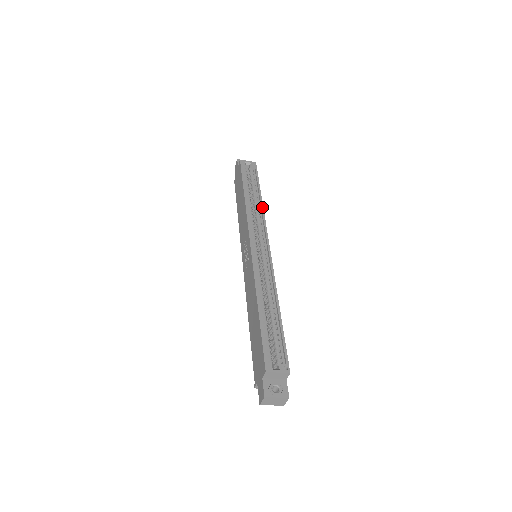
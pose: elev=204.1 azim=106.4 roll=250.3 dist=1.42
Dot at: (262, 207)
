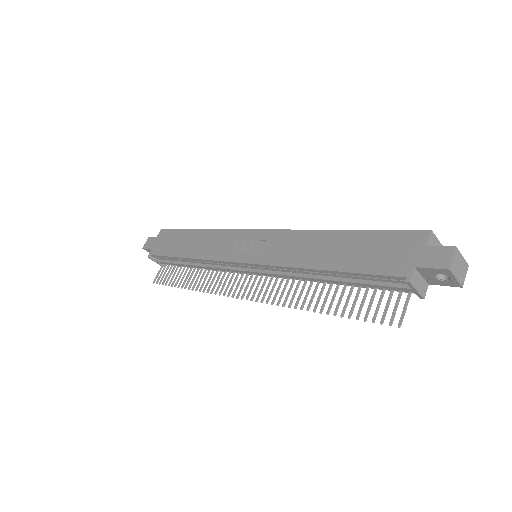
Dot at: occluded
